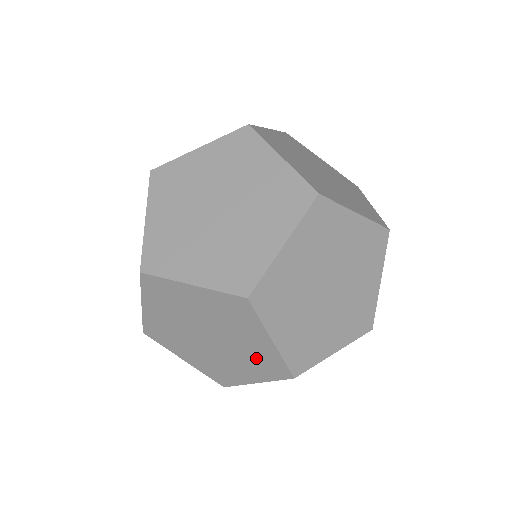
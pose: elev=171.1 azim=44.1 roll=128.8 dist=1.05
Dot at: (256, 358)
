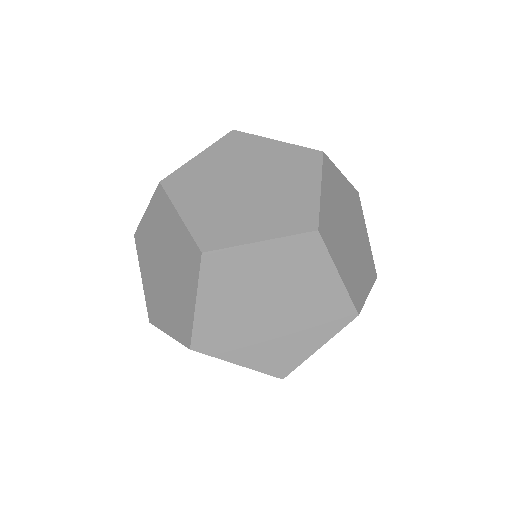
Dot at: (179, 311)
